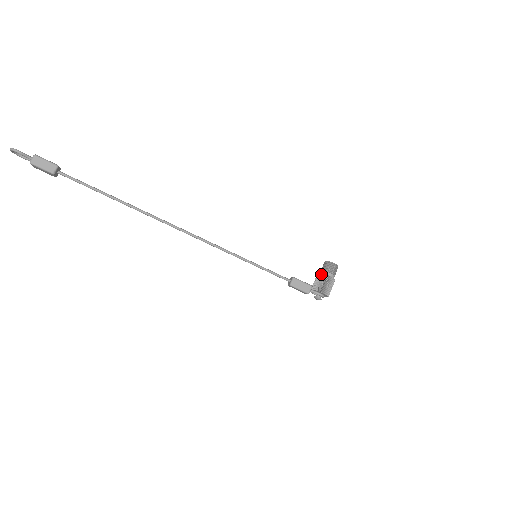
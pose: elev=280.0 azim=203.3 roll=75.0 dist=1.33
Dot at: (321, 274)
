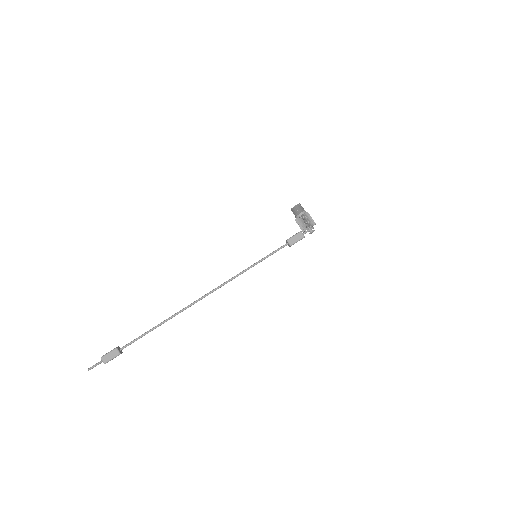
Dot at: (297, 219)
